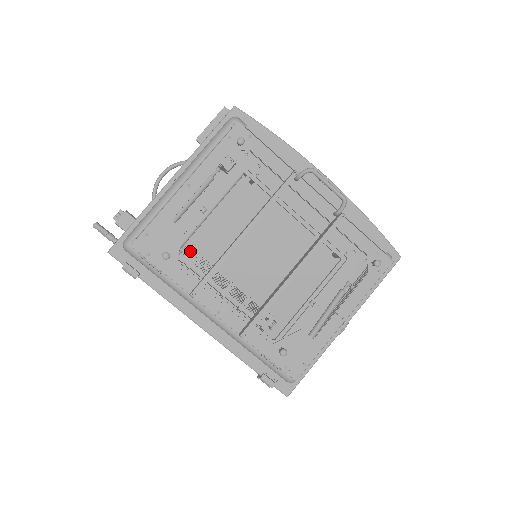
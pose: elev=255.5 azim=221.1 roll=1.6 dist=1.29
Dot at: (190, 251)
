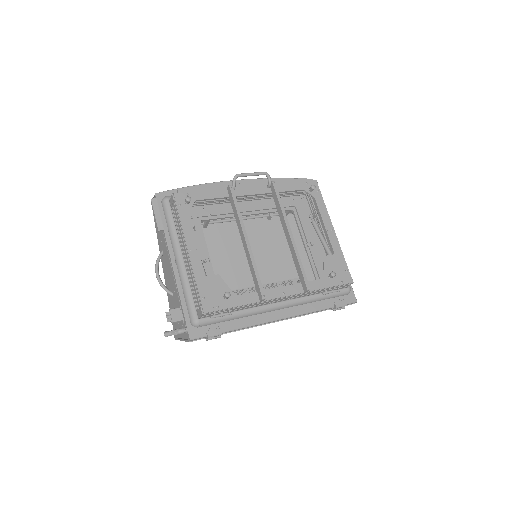
Dot at: occluded
